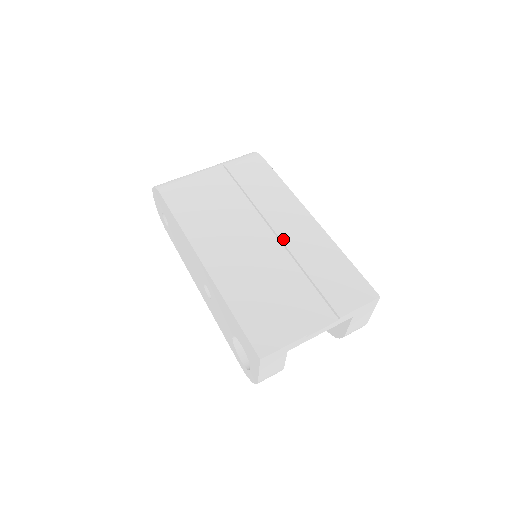
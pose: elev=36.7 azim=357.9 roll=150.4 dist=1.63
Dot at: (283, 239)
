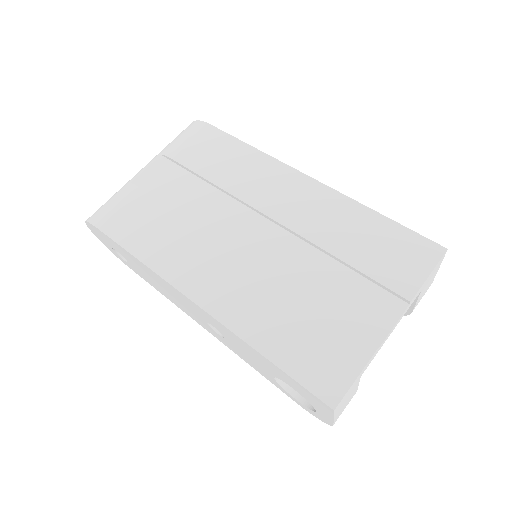
Dot at: (285, 223)
